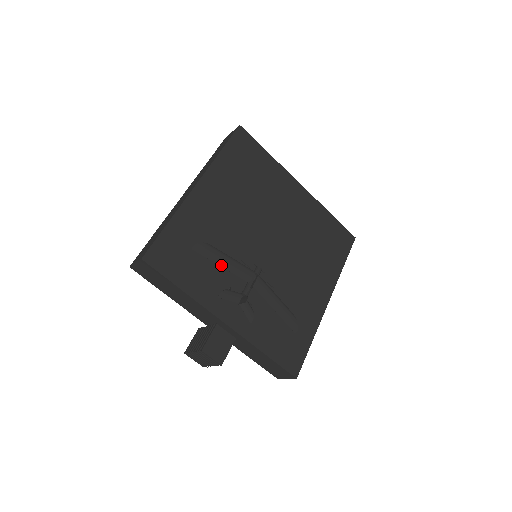
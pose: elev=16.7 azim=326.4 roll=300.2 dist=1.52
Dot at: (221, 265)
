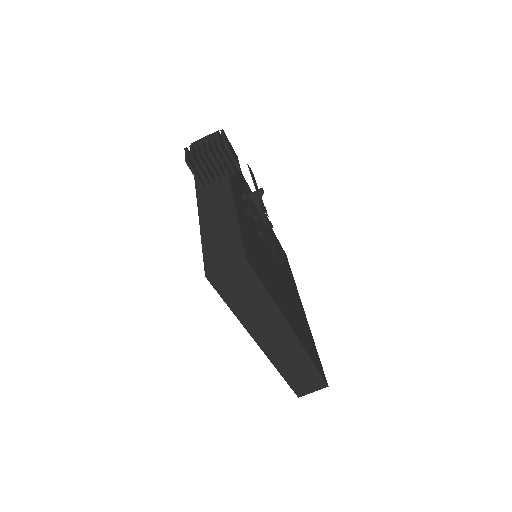
Dot at: (255, 186)
